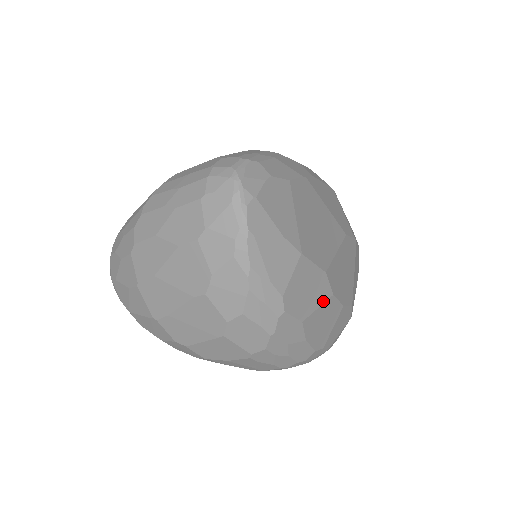
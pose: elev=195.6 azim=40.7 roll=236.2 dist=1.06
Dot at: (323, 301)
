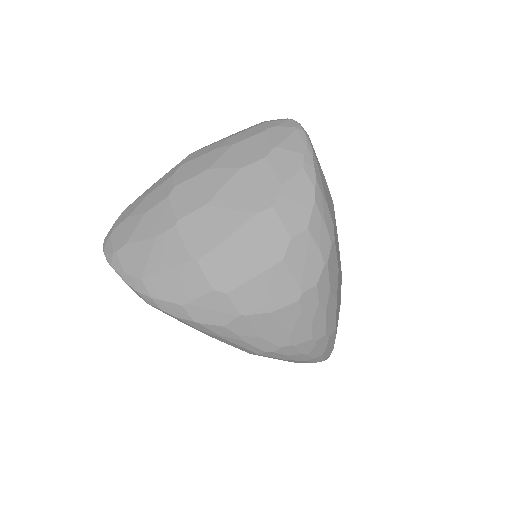
Dot at: (340, 270)
